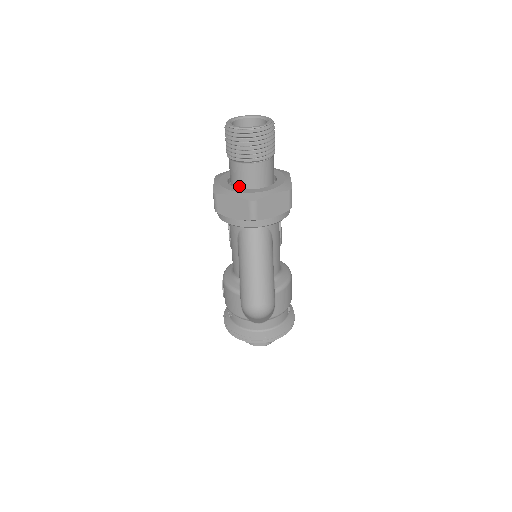
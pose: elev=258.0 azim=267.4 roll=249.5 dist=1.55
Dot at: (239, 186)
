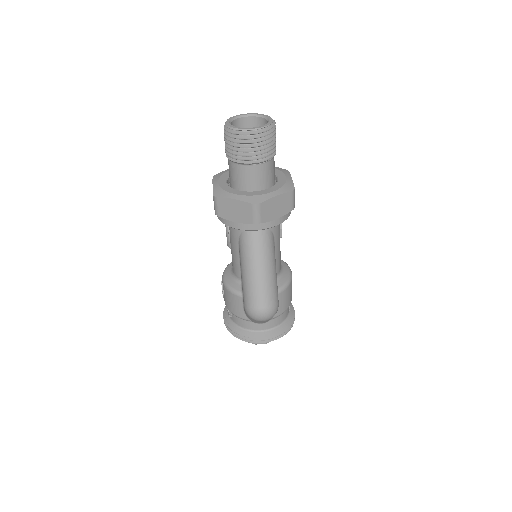
Dot at: (240, 188)
